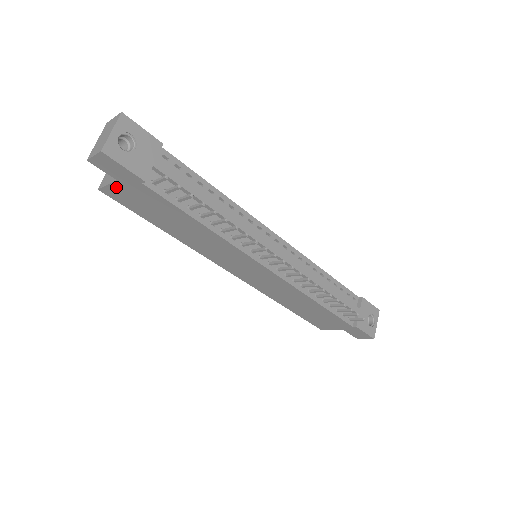
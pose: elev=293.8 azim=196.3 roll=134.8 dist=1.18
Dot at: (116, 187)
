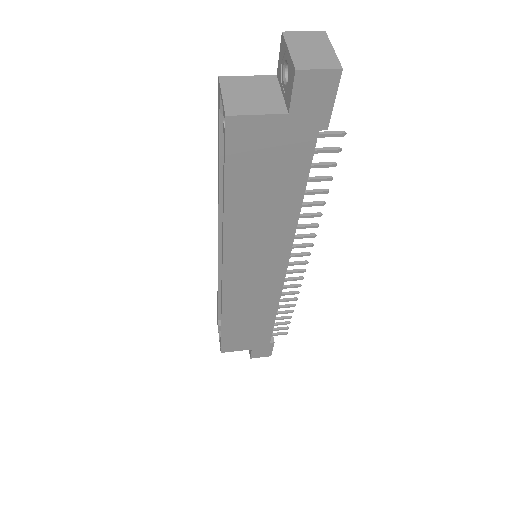
Dot at: (267, 122)
